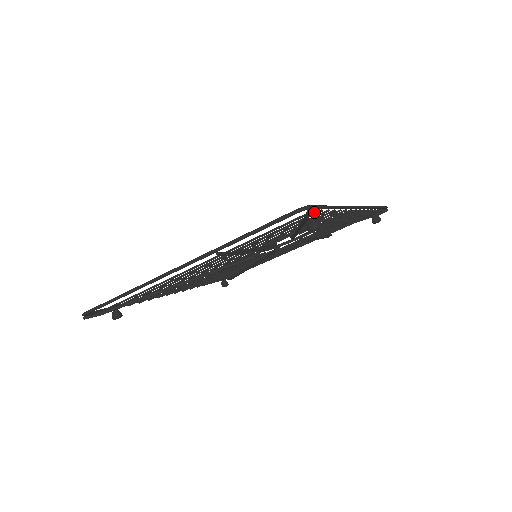
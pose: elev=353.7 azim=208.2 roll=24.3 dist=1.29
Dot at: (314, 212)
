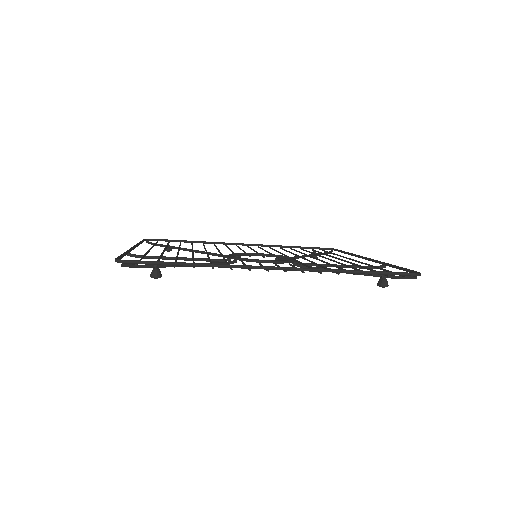
Dot at: occluded
